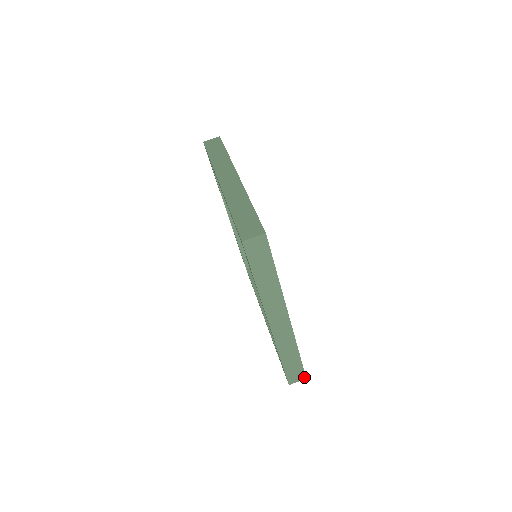
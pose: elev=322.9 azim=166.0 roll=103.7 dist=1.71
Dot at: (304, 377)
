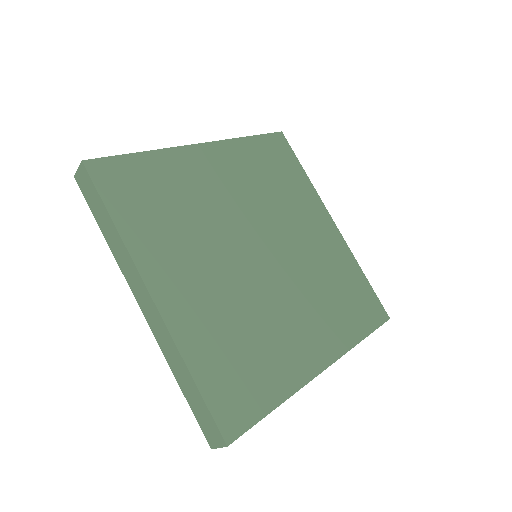
Dot at: (386, 321)
